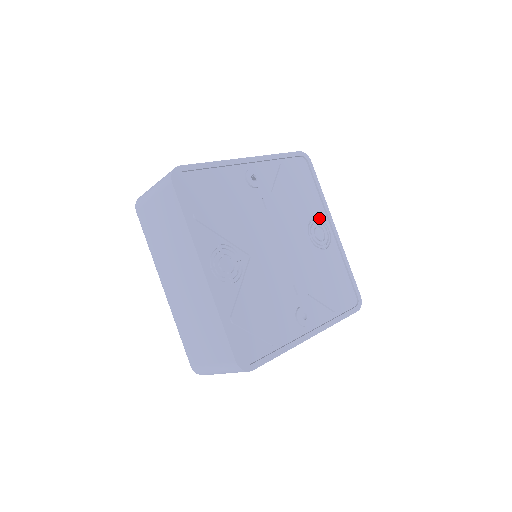
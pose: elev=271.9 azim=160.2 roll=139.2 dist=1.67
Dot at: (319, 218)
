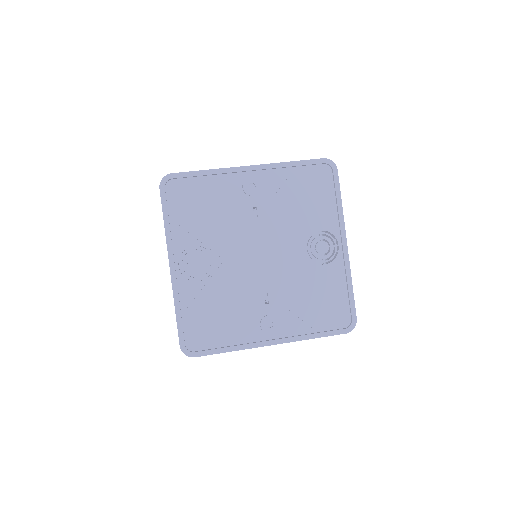
Dot at: (328, 231)
